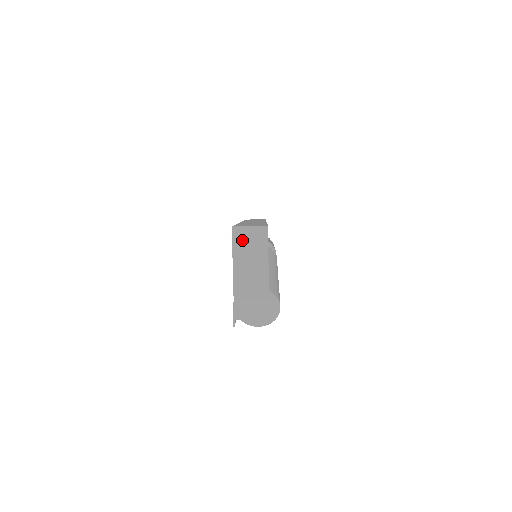
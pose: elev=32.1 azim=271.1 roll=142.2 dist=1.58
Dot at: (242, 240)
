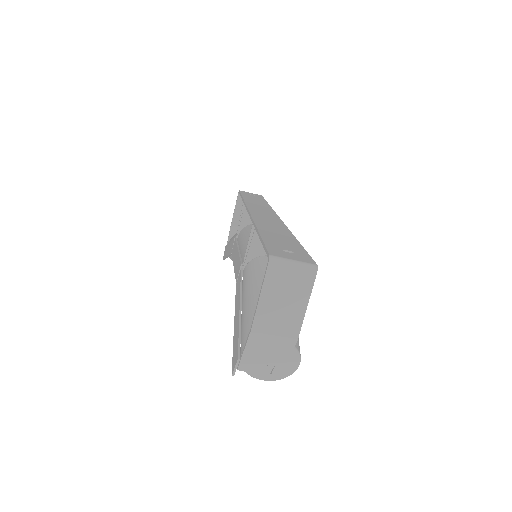
Dot at: (279, 277)
